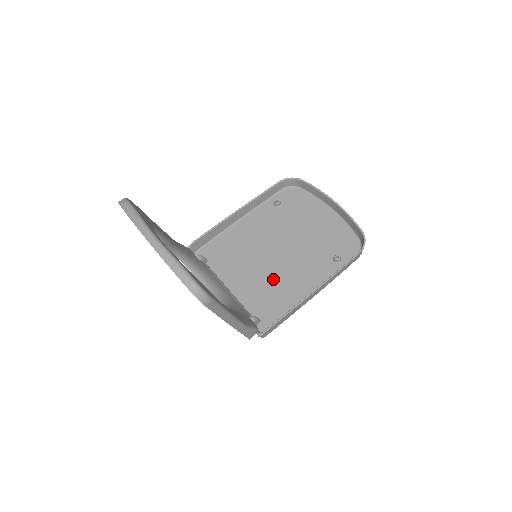
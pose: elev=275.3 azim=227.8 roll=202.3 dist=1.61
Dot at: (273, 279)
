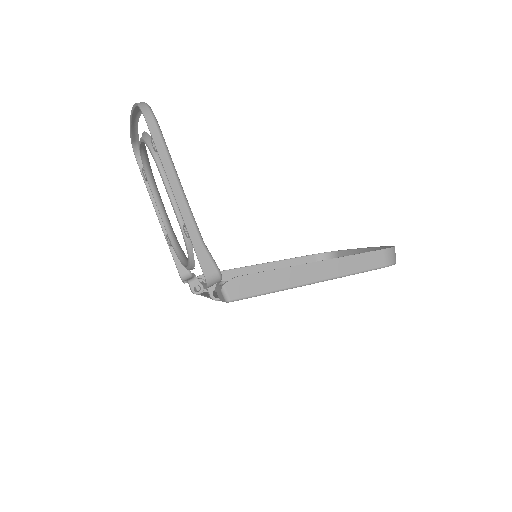
Dot at: occluded
